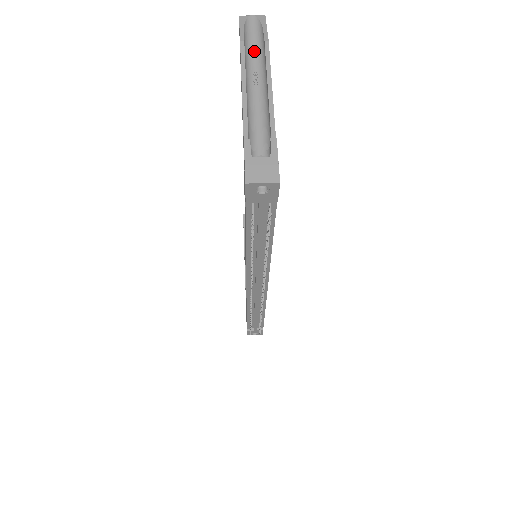
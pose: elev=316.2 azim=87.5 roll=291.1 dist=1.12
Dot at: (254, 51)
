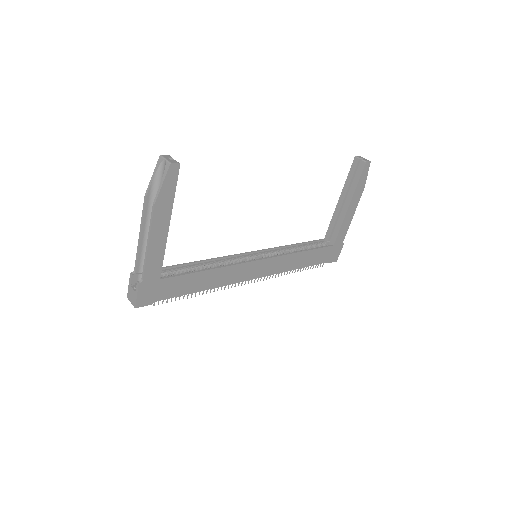
Dot at: occluded
